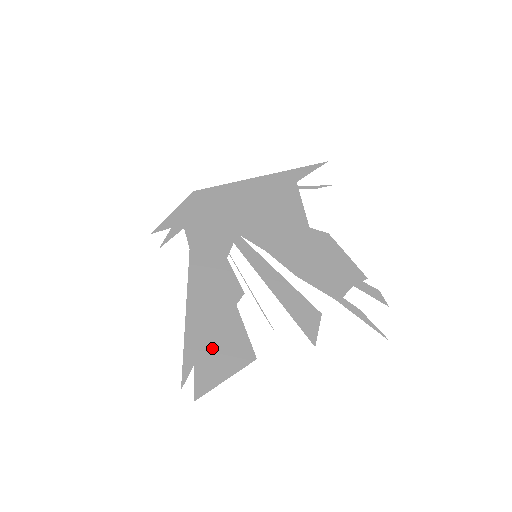
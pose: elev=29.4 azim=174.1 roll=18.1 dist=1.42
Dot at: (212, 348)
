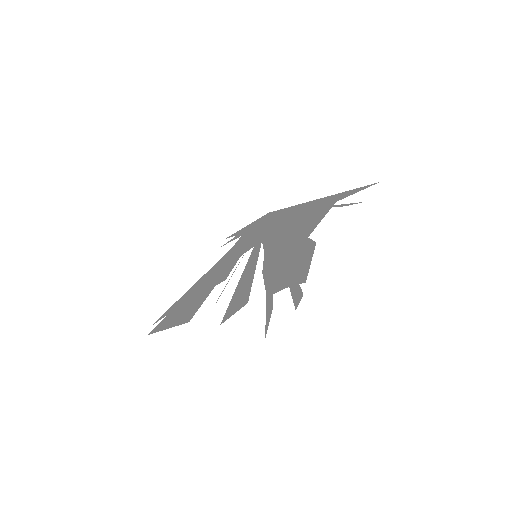
Dot at: (181, 309)
